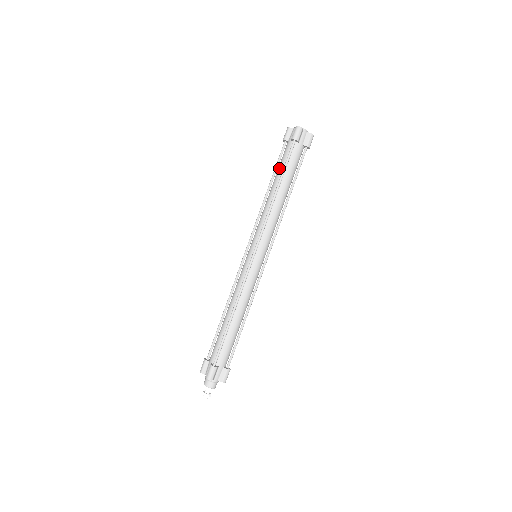
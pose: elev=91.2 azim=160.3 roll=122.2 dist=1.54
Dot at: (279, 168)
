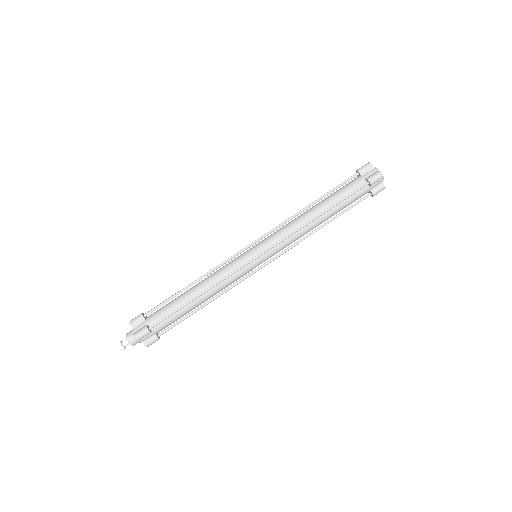
Dot at: (336, 195)
